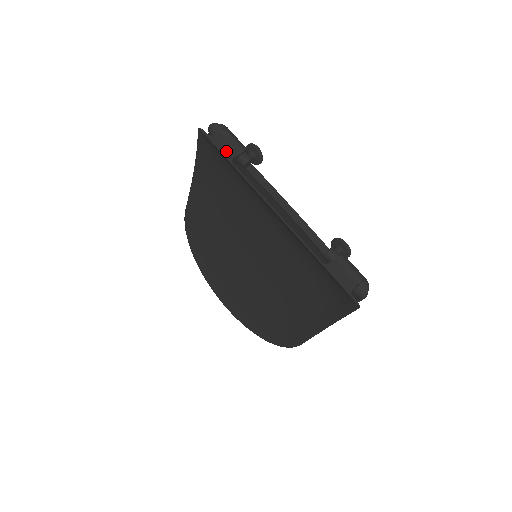
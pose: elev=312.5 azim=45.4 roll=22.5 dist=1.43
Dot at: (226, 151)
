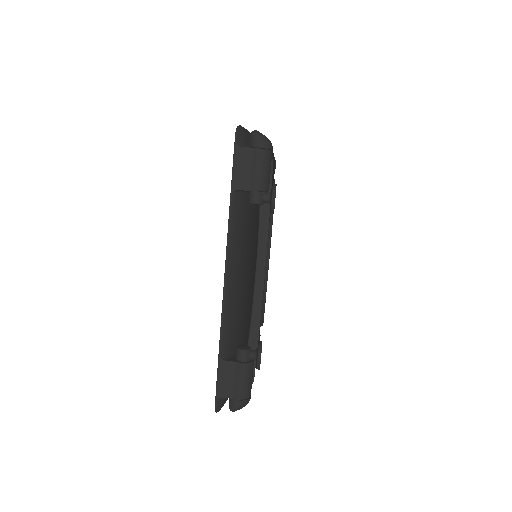
Dot at: (238, 176)
